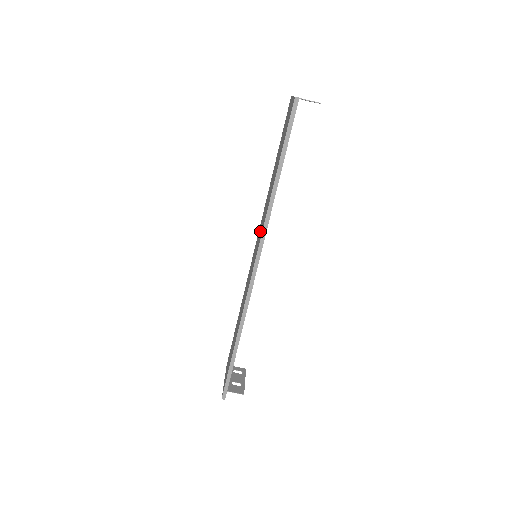
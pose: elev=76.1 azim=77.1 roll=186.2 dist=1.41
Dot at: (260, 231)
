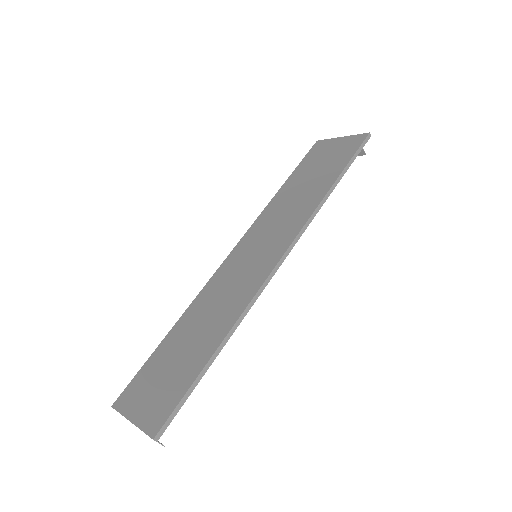
Dot at: (274, 231)
